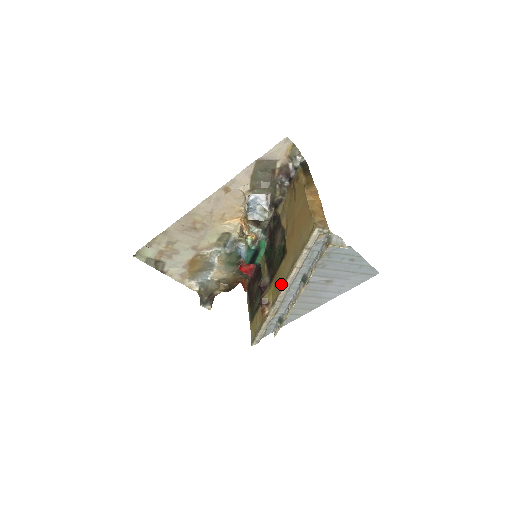
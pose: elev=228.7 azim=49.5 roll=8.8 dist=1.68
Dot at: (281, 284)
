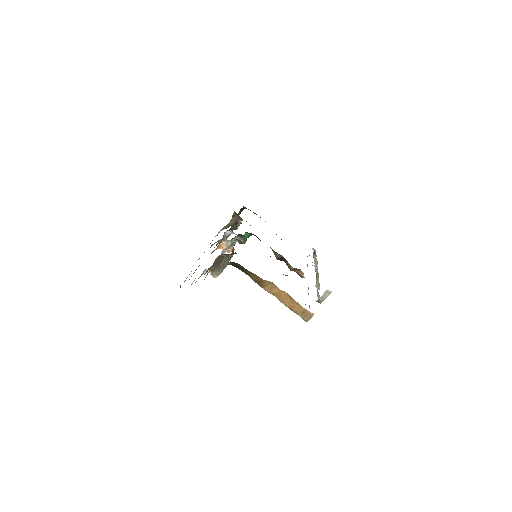
Dot at: occluded
